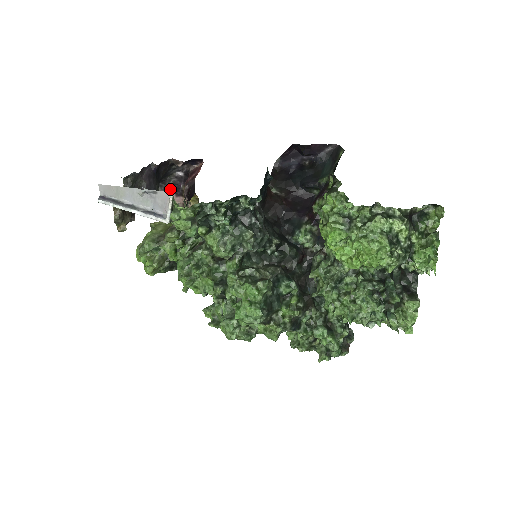
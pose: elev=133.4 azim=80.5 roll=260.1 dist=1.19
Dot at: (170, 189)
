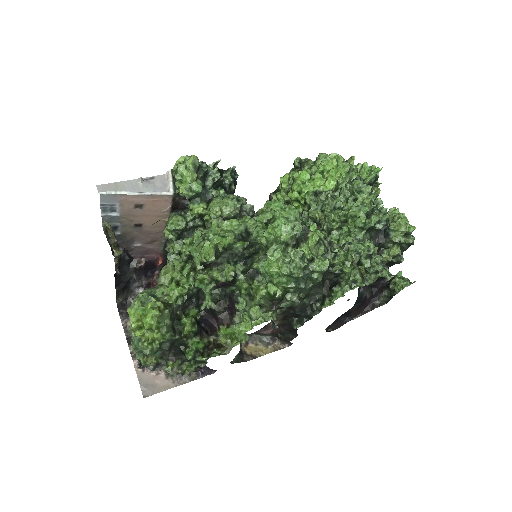
Dot at: occluded
